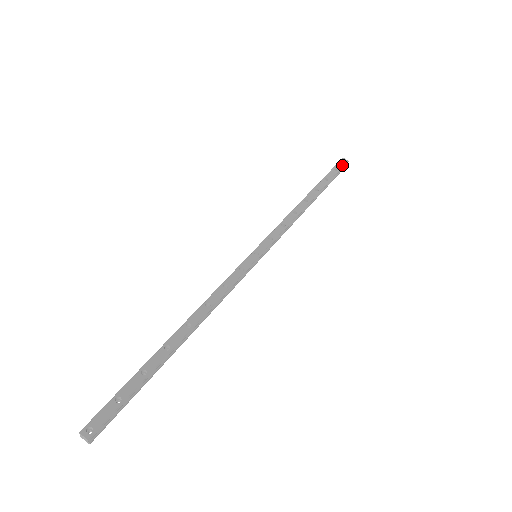
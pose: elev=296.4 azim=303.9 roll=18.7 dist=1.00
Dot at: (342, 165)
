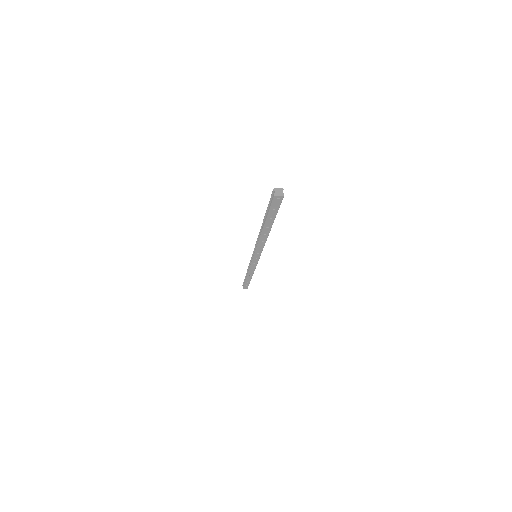
Dot at: occluded
